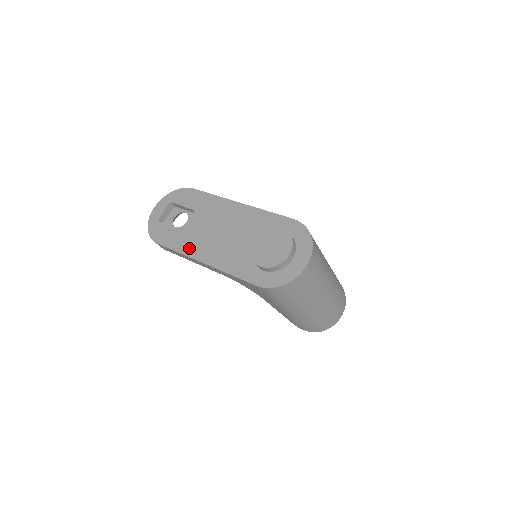
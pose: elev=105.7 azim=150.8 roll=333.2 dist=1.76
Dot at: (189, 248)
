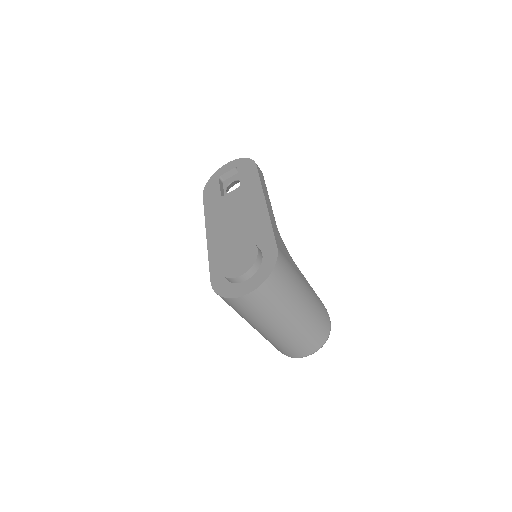
Dot at: (211, 216)
